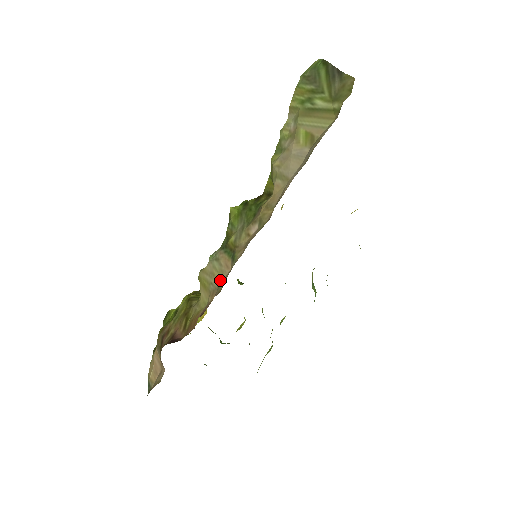
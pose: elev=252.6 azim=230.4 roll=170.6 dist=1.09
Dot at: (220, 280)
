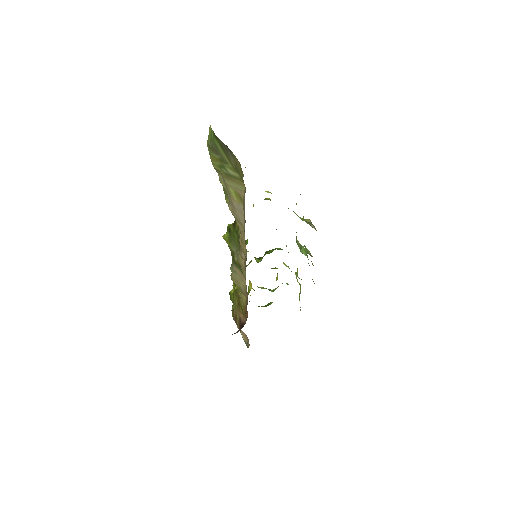
Dot at: (244, 286)
